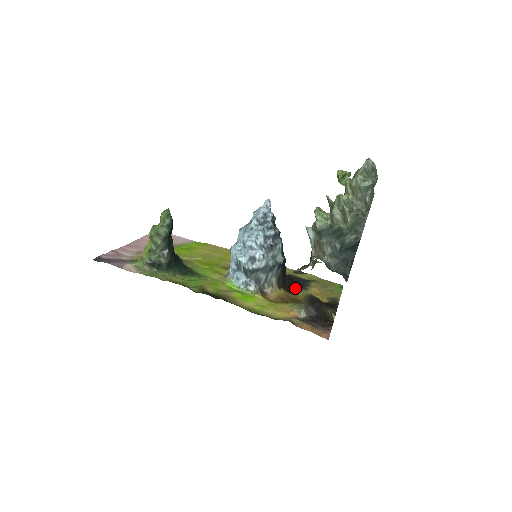
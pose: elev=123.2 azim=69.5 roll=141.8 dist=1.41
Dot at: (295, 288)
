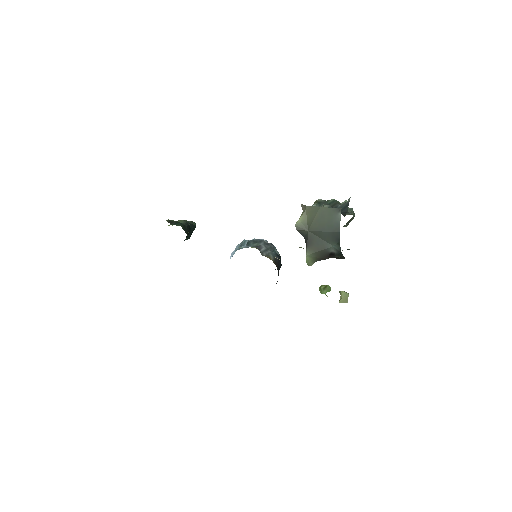
Dot at: occluded
